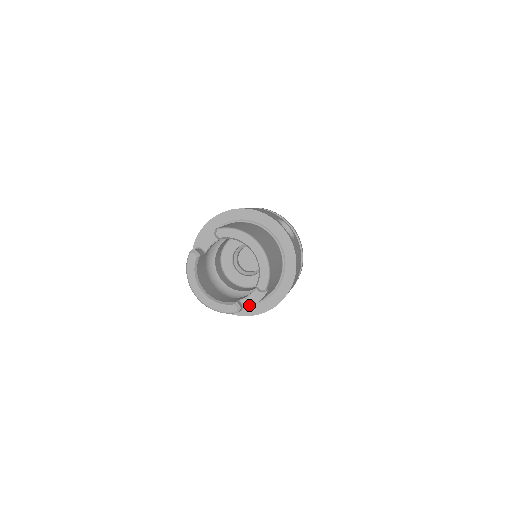
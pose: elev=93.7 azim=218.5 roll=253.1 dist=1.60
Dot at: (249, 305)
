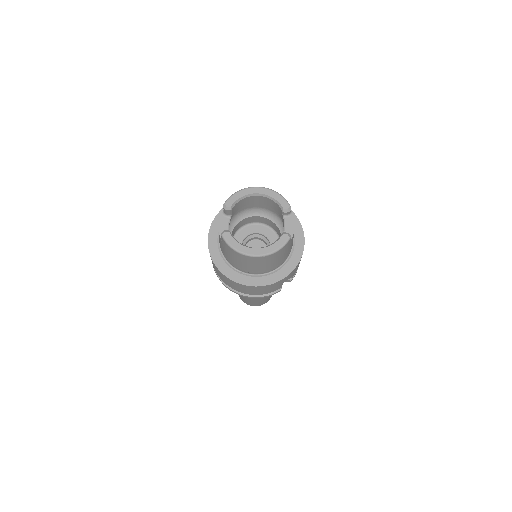
Dot at: (291, 231)
